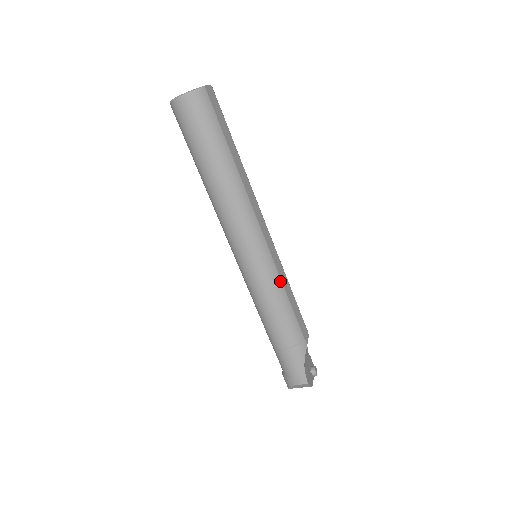
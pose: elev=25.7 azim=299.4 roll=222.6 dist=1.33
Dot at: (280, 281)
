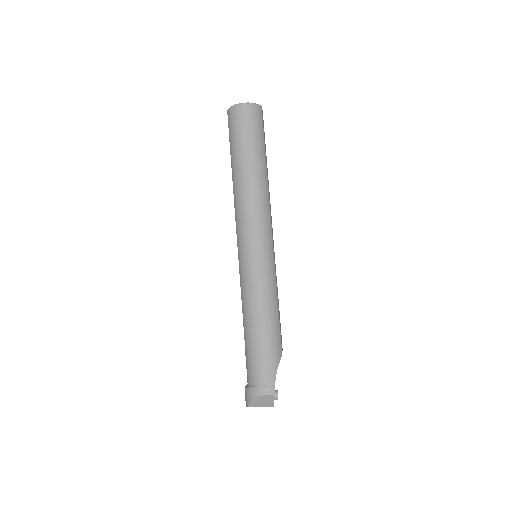
Dot at: (275, 280)
